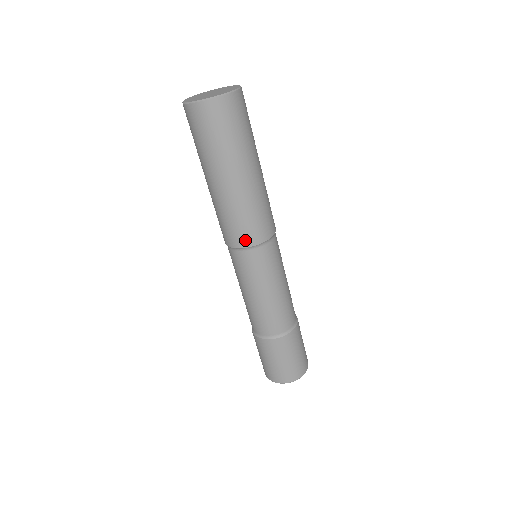
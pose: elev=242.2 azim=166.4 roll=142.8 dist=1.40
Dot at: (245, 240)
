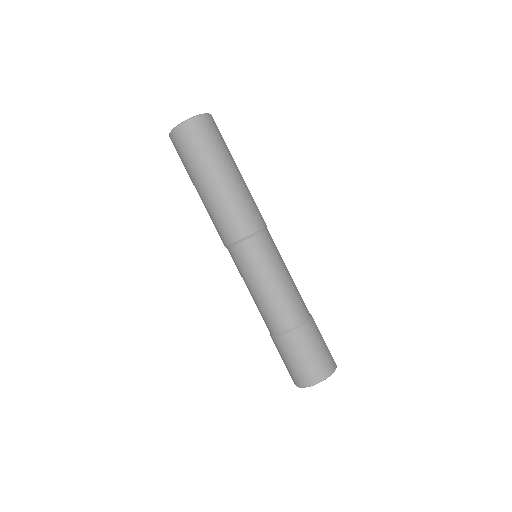
Dot at: (245, 229)
